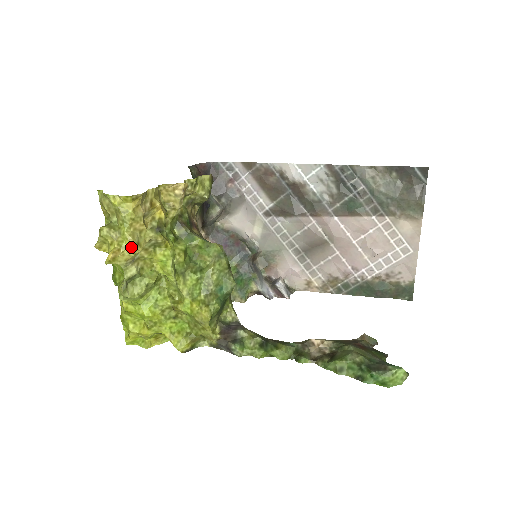
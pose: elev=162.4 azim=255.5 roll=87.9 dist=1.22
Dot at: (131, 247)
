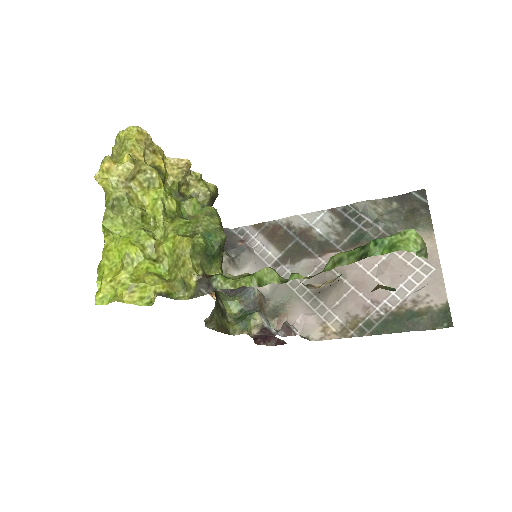
Dot at: (126, 161)
